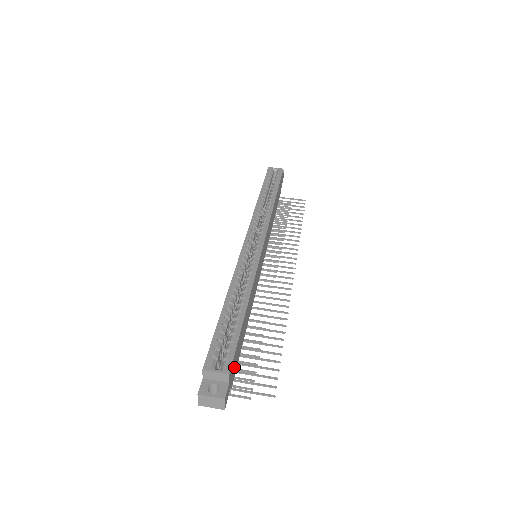
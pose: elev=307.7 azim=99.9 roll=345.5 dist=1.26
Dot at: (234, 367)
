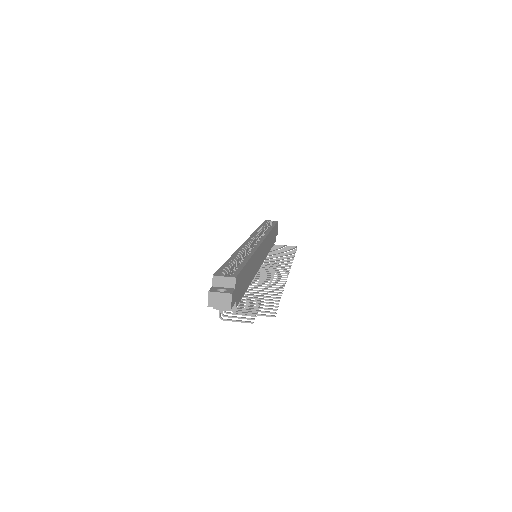
Dot at: (239, 289)
